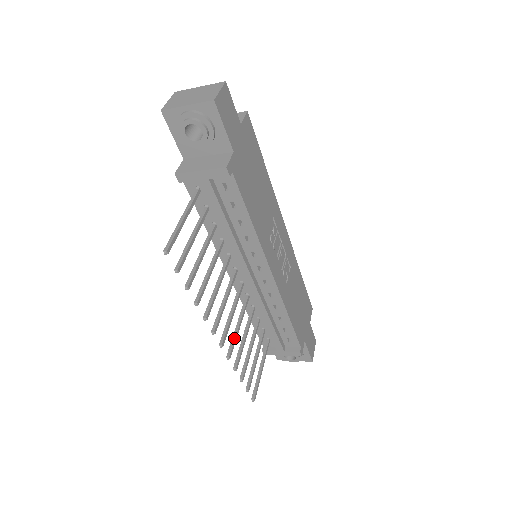
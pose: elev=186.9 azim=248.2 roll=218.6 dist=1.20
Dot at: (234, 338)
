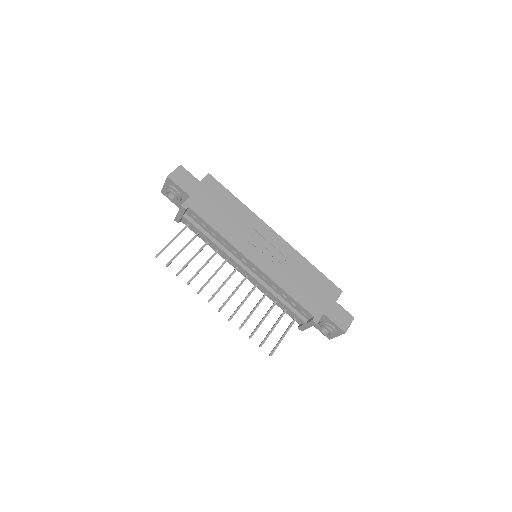
Dot at: (237, 308)
